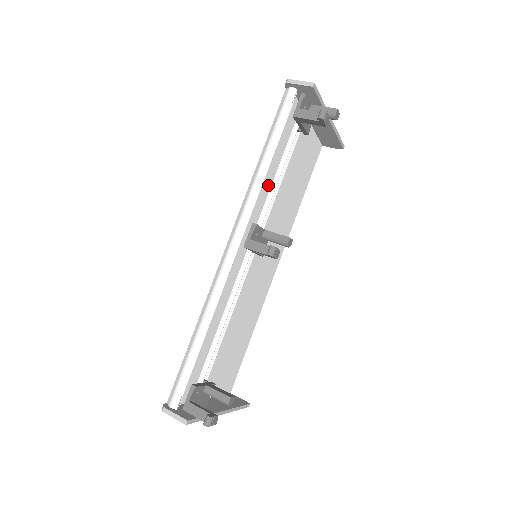
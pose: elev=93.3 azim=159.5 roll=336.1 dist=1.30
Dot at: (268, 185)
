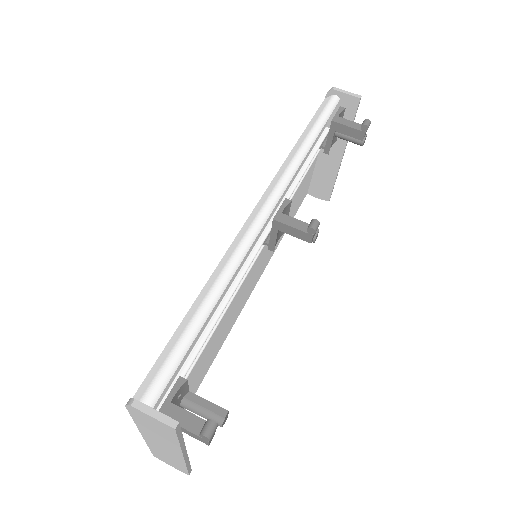
Dot at: (293, 178)
